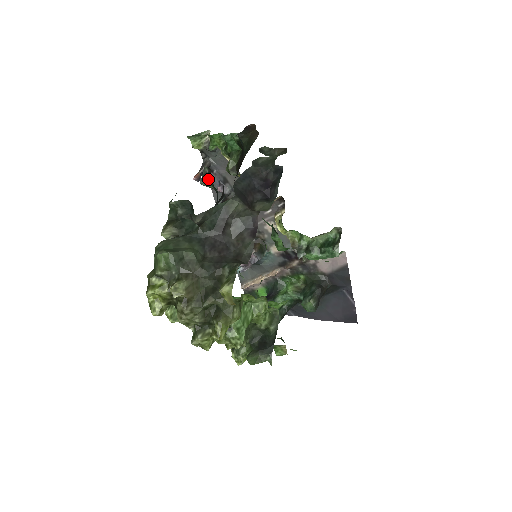
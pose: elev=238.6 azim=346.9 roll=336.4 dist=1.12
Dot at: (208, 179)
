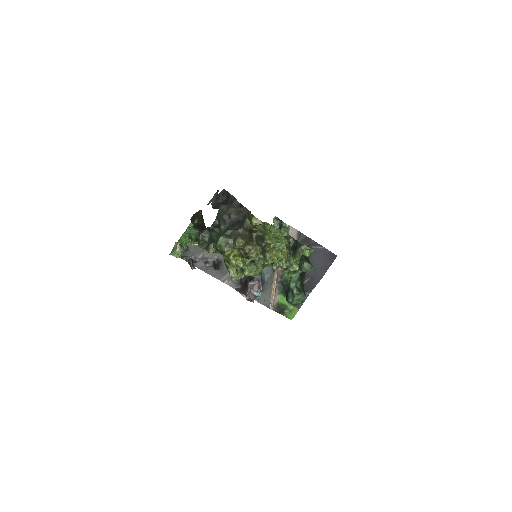
Dot at: occluded
